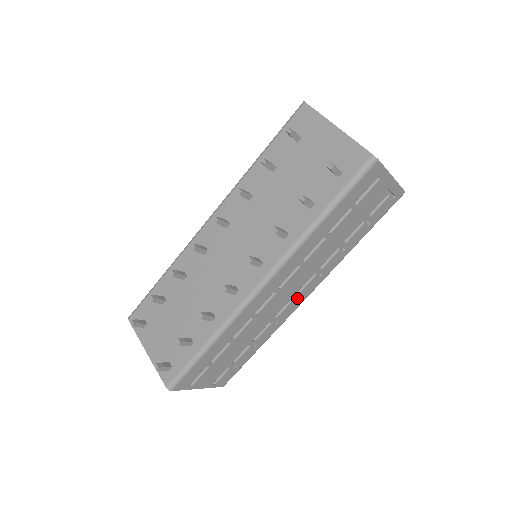
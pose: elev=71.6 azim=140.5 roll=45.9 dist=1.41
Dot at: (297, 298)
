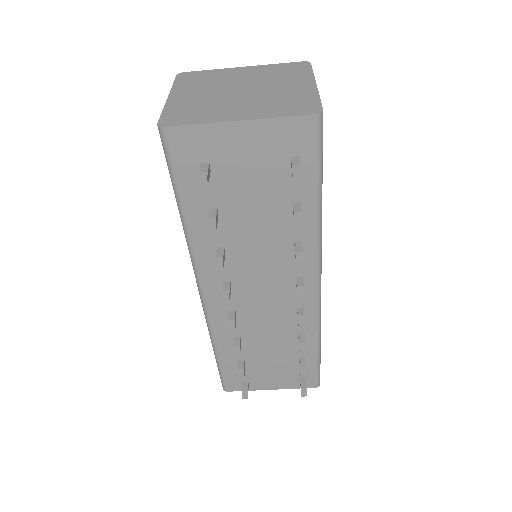
Dot at: occluded
